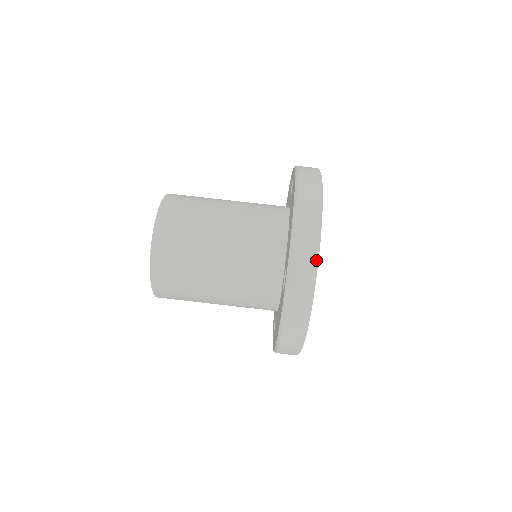
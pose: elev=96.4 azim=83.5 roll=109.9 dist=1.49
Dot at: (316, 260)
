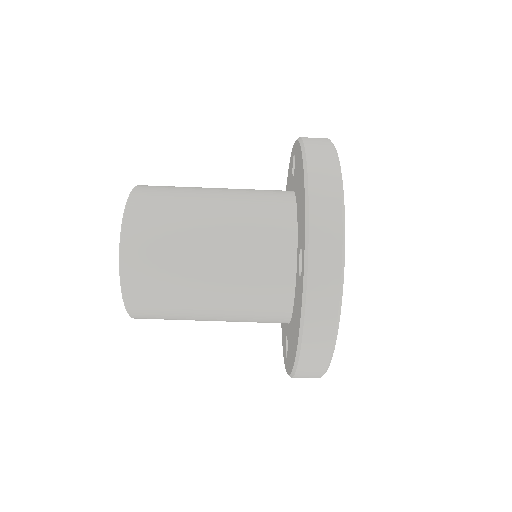
Dot at: (342, 225)
